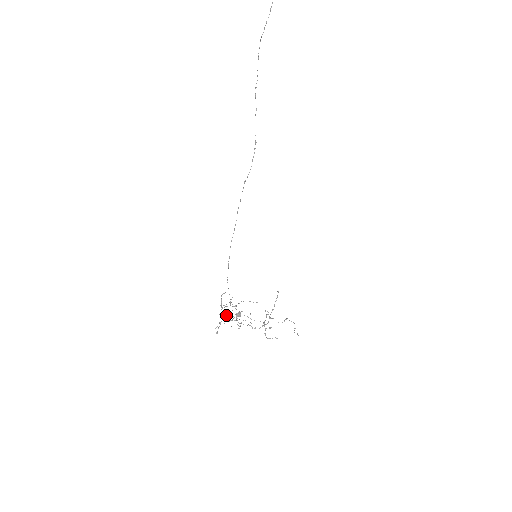
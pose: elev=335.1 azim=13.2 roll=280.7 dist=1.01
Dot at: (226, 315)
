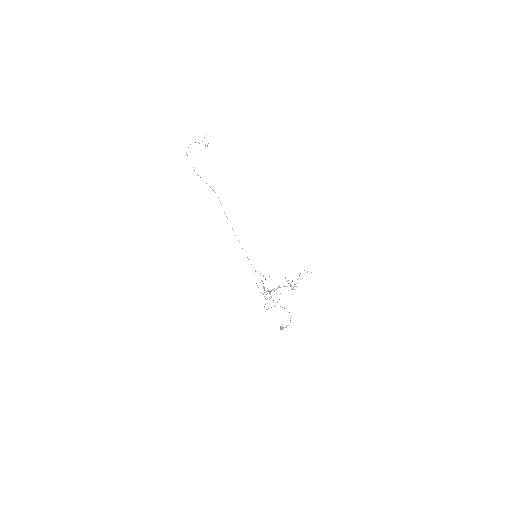
Dot at: occluded
